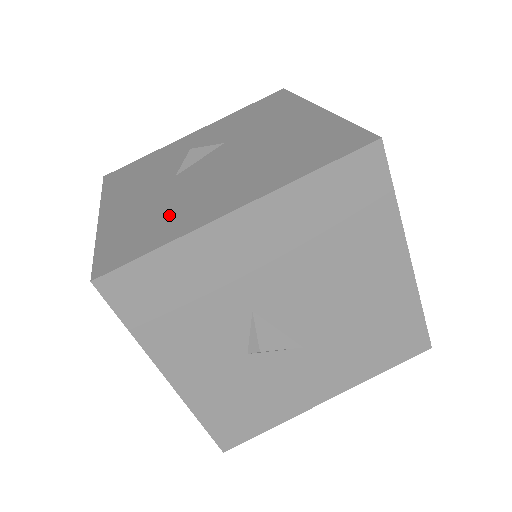
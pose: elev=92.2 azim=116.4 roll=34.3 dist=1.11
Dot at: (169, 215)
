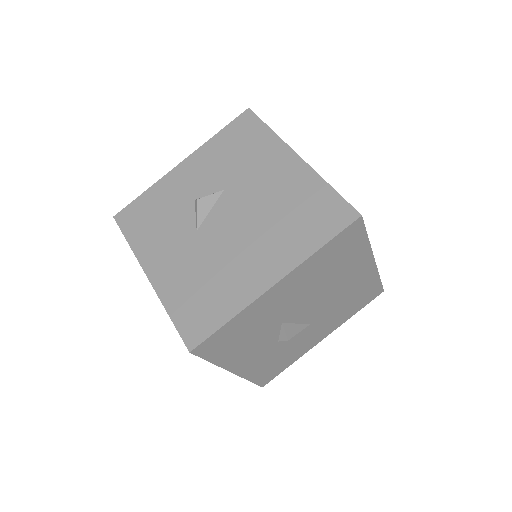
Dot at: (219, 284)
